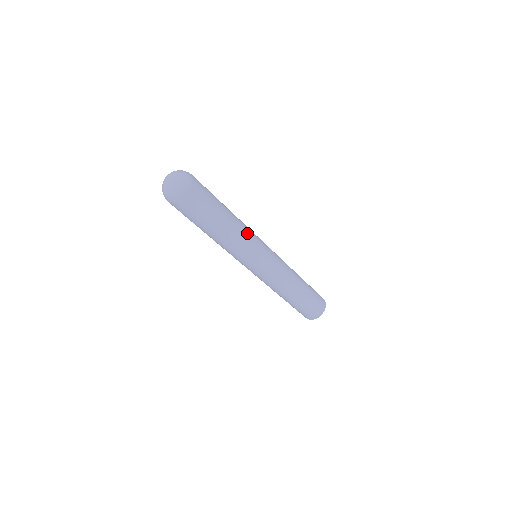
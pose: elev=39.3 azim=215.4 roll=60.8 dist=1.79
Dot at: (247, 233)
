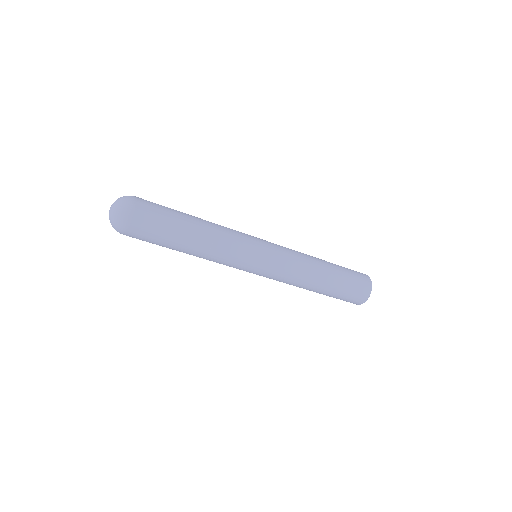
Dot at: (227, 230)
